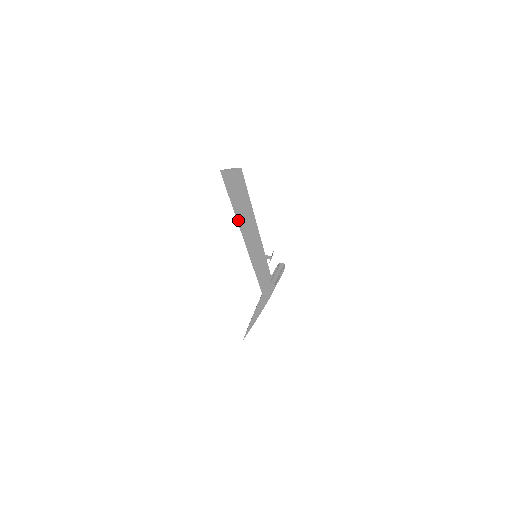
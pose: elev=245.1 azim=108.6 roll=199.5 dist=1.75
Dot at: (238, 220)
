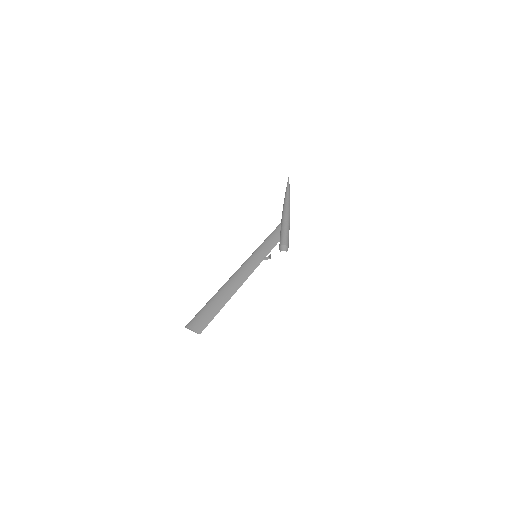
Dot at: (223, 287)
